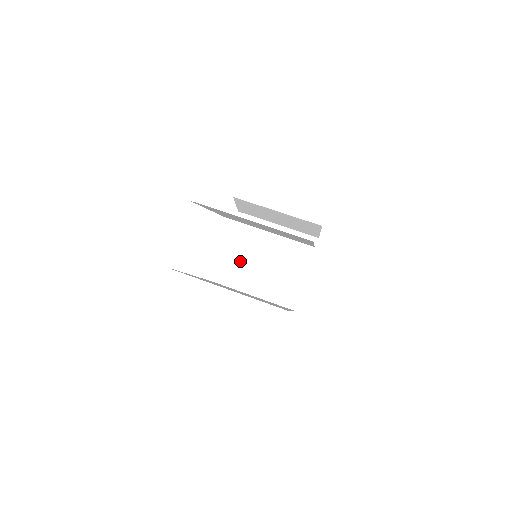
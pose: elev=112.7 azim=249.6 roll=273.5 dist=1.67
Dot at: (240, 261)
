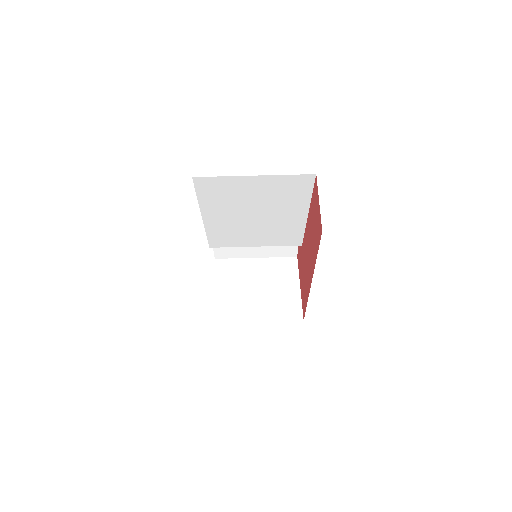
Dot at: (234, 297)
